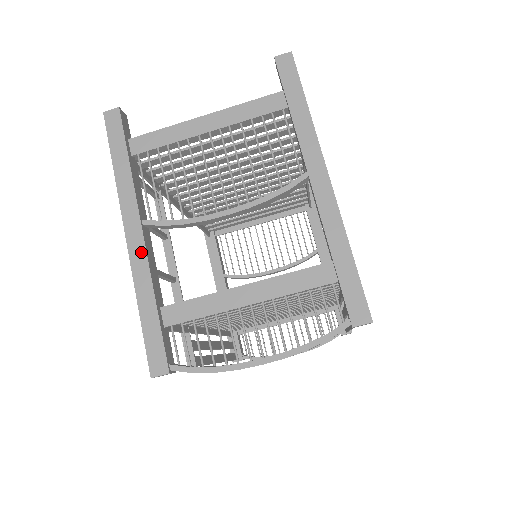
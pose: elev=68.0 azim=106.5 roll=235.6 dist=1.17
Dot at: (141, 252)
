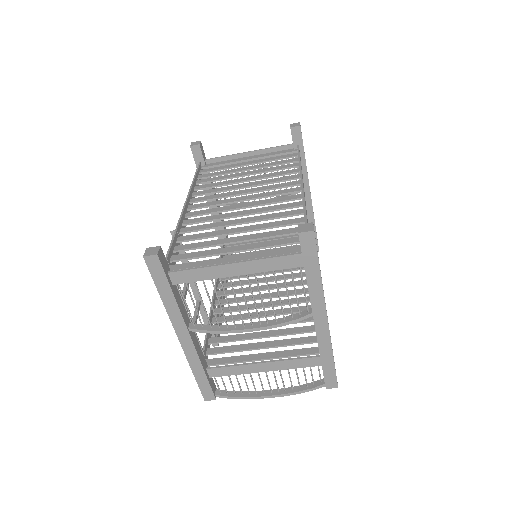
Dot at: (191, 348)
